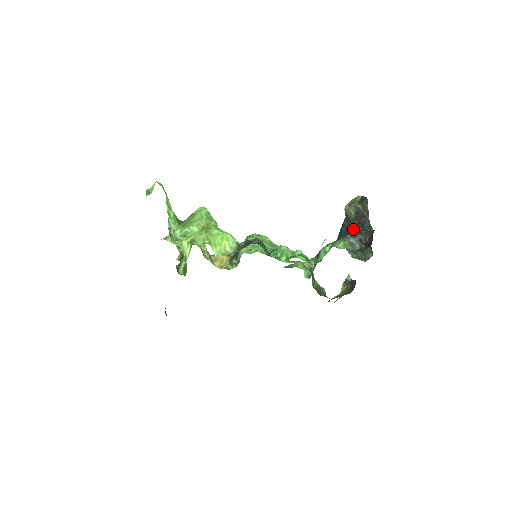
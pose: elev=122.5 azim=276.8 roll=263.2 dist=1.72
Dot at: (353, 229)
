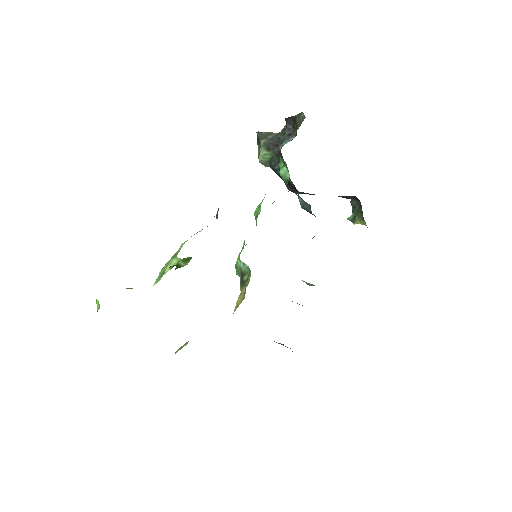
Dot at: (279, 151)
